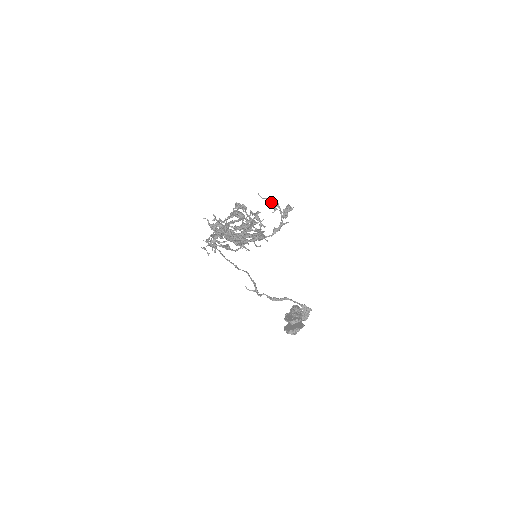
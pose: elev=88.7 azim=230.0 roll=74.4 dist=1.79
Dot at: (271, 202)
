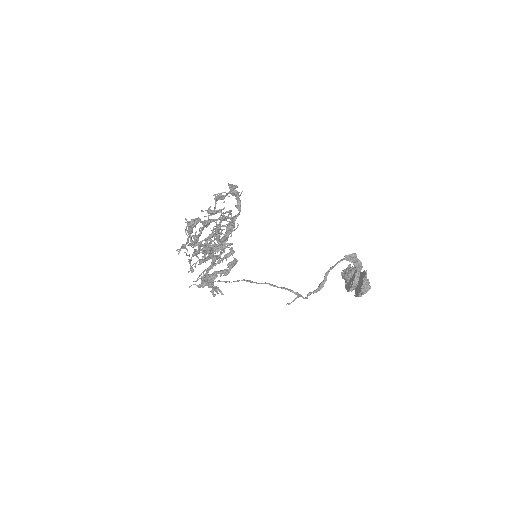
Dot at: (214, 199)
